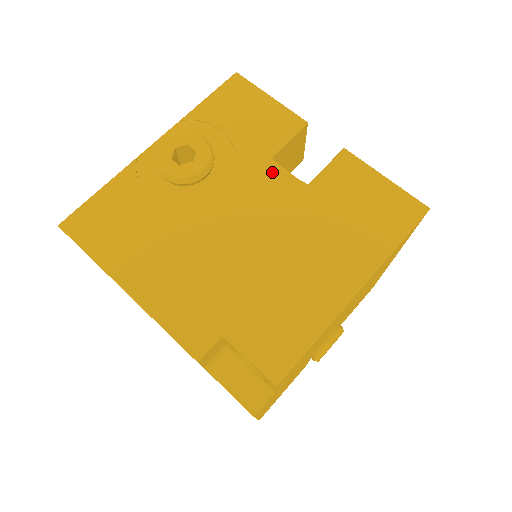
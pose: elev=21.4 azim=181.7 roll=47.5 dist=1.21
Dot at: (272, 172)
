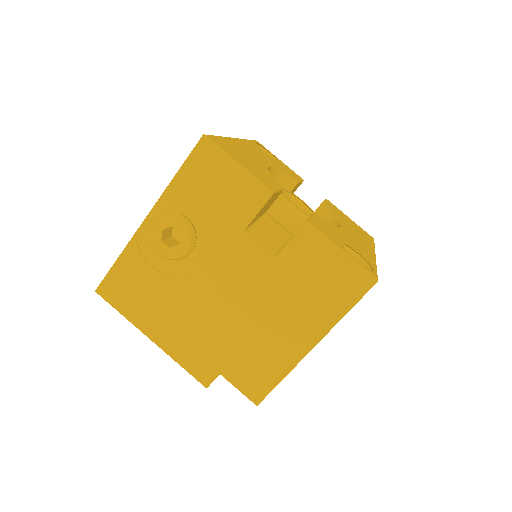
Dot at: (244, 246)
